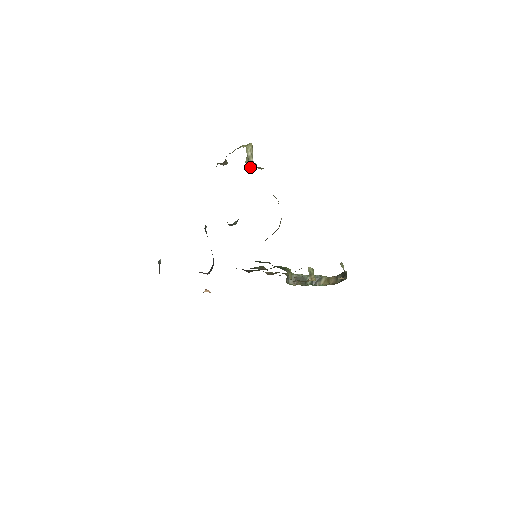
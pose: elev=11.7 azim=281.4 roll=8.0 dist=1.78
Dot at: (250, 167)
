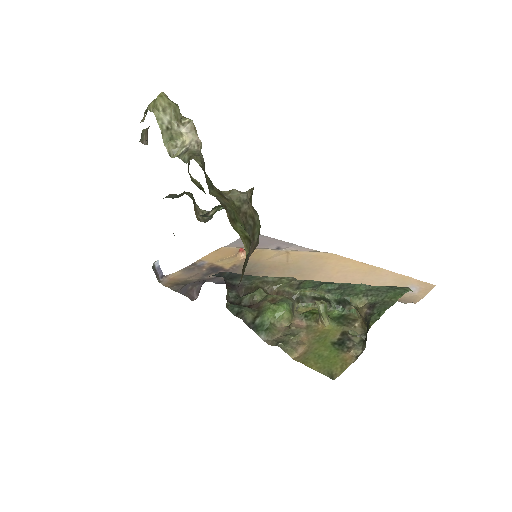
Dot at: (174, 152)
